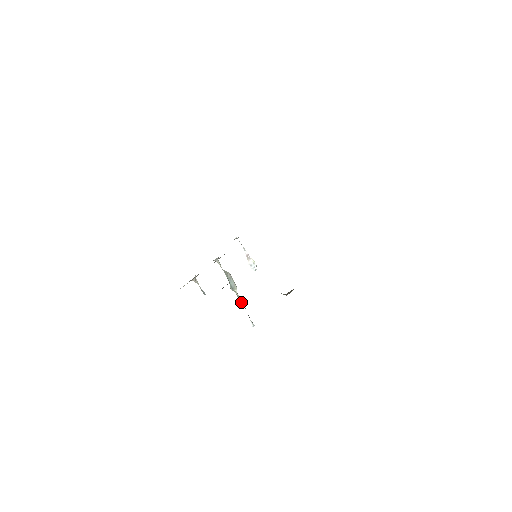
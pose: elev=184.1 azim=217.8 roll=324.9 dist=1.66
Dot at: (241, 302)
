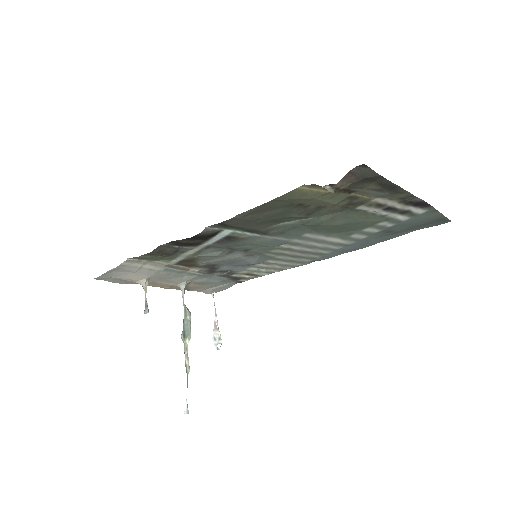
Dot at: (187, 362)
